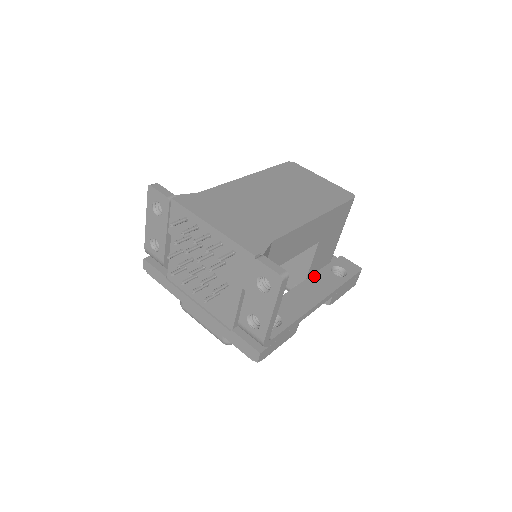
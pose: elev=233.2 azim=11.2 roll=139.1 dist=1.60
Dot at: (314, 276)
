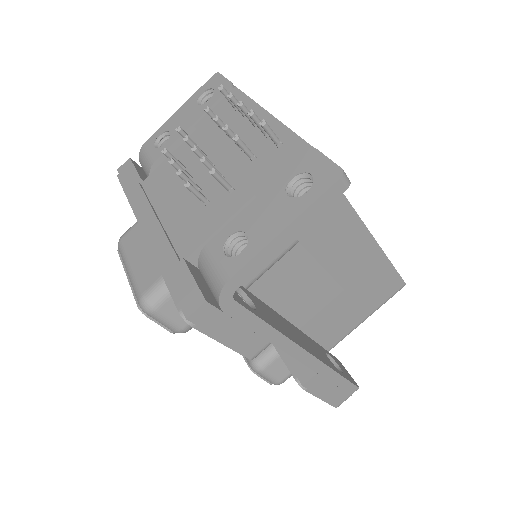
Dot at: (306, 335)
